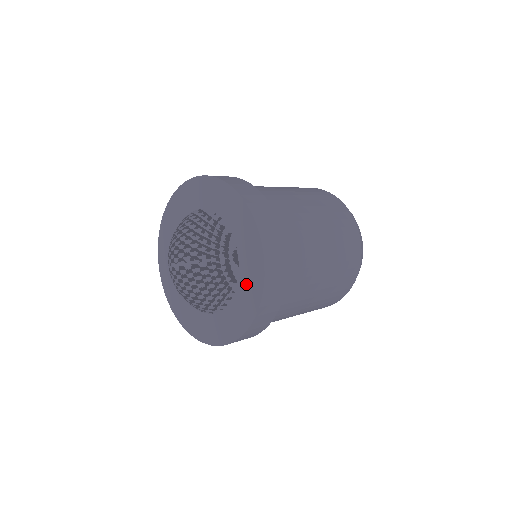
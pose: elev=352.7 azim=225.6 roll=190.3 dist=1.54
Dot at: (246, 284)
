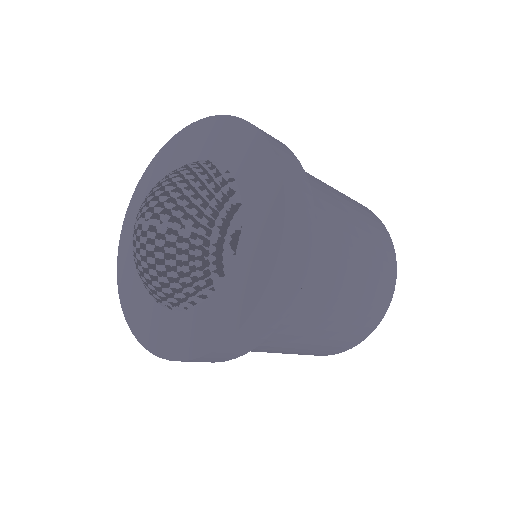
Dot at: (236, 284)
